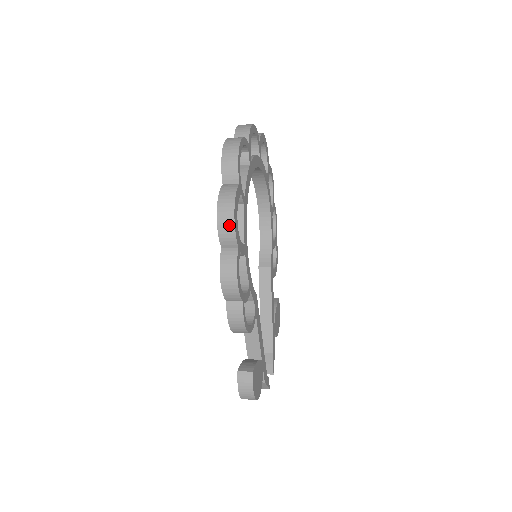
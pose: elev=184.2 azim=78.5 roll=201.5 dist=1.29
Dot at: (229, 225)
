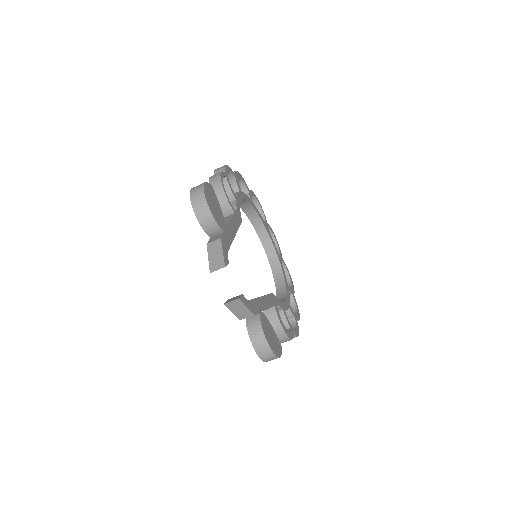
Dot at: occluded
